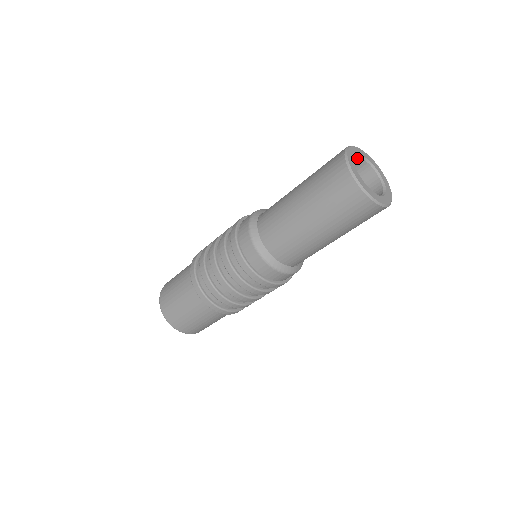
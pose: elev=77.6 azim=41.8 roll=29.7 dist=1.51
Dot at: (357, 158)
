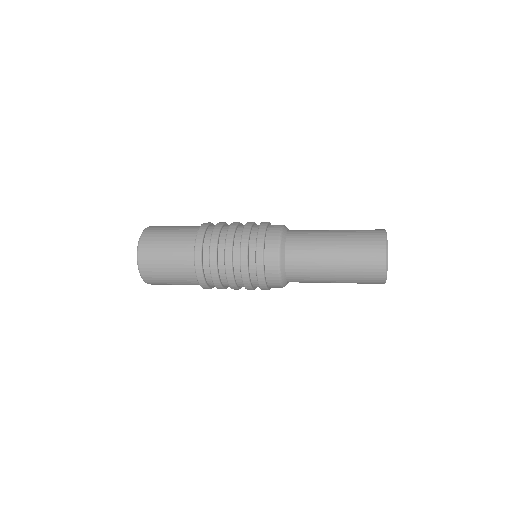
Dot at: occluded
